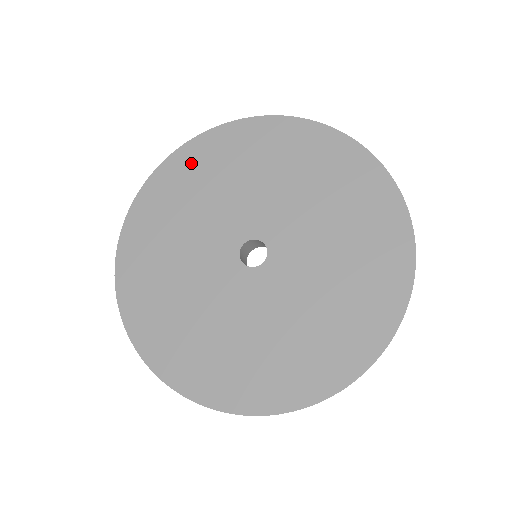
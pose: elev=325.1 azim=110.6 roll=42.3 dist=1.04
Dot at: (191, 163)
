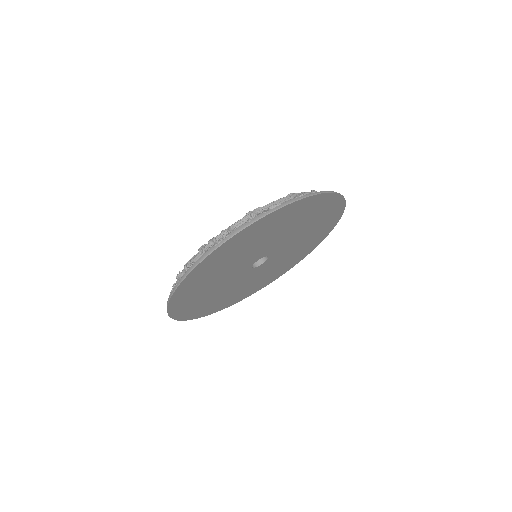
Dot at: (200, 275)
